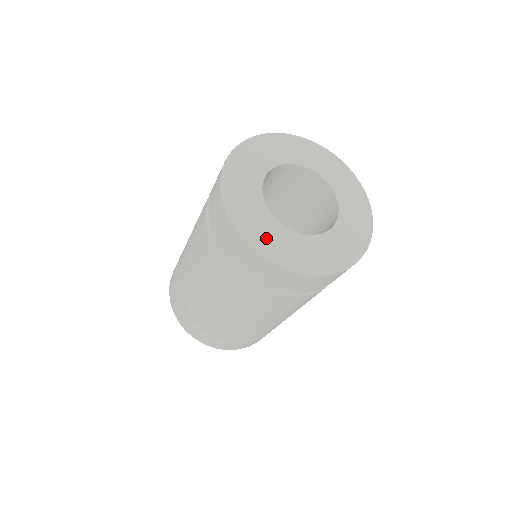
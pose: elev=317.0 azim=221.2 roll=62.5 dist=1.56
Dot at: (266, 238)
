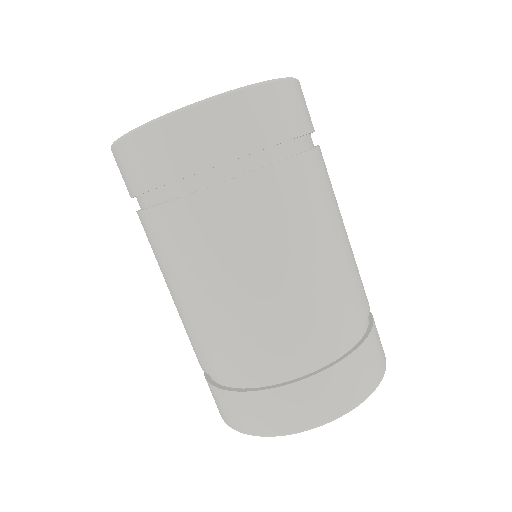
Dot at: occluded
